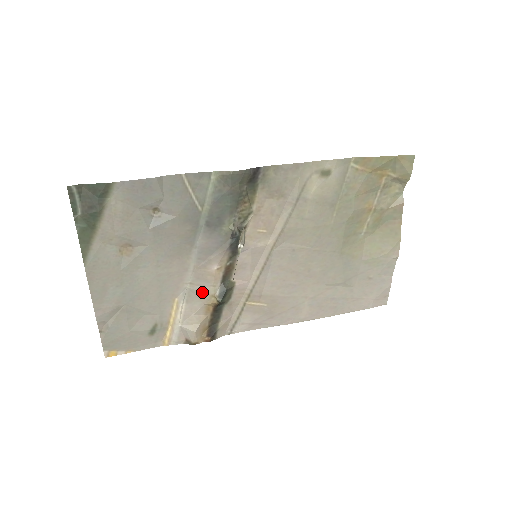
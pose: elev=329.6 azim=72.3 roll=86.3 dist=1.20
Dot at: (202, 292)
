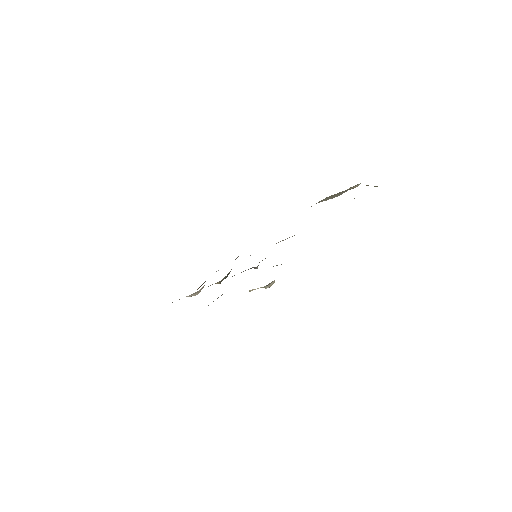
Dot at: occluded
